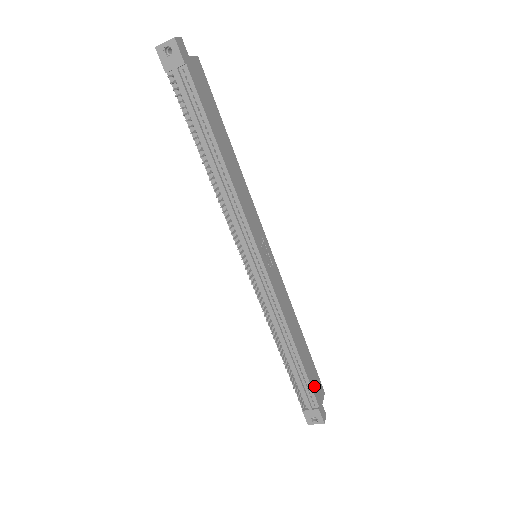
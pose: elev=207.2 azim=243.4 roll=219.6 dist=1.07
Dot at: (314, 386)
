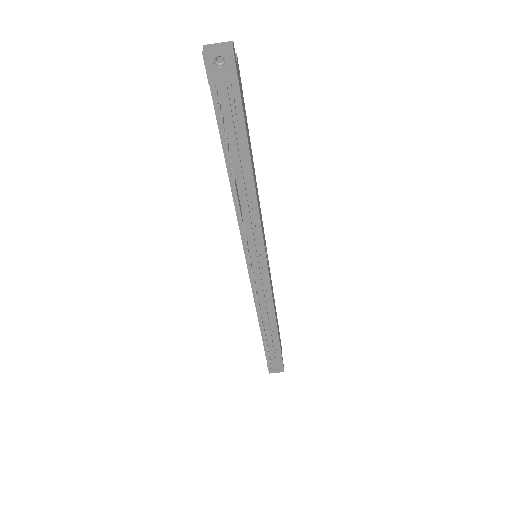
Dot at: occluded
